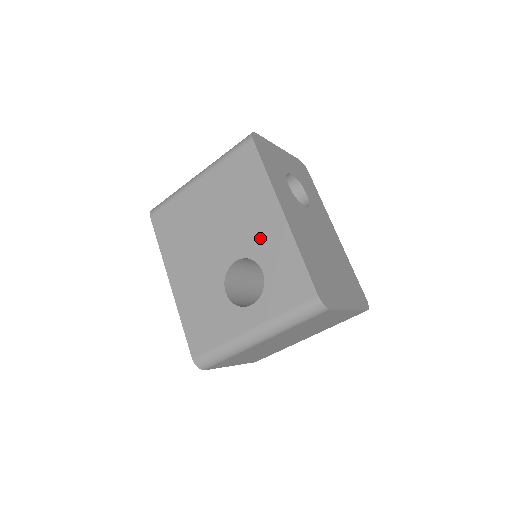
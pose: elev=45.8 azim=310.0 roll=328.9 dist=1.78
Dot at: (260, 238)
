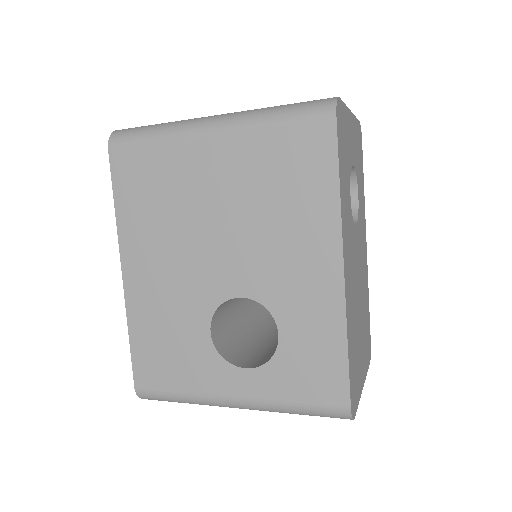
Dot at: (291, 286)
